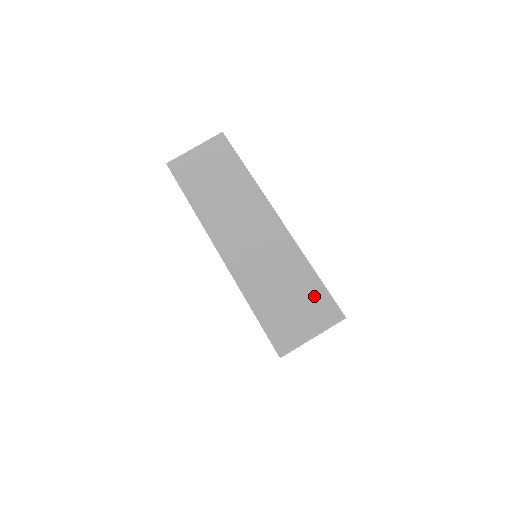
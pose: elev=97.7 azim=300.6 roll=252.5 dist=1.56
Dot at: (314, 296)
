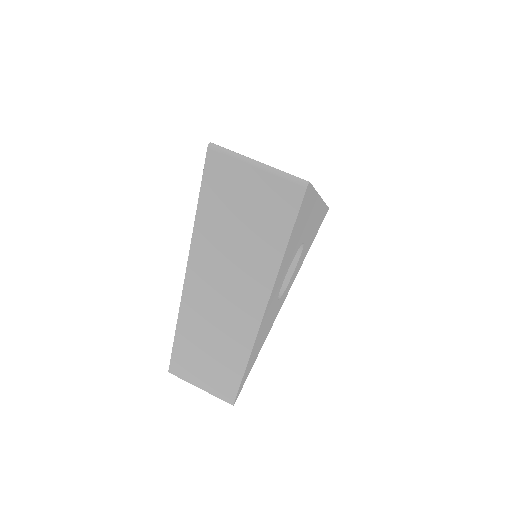
Dot at: occluded
